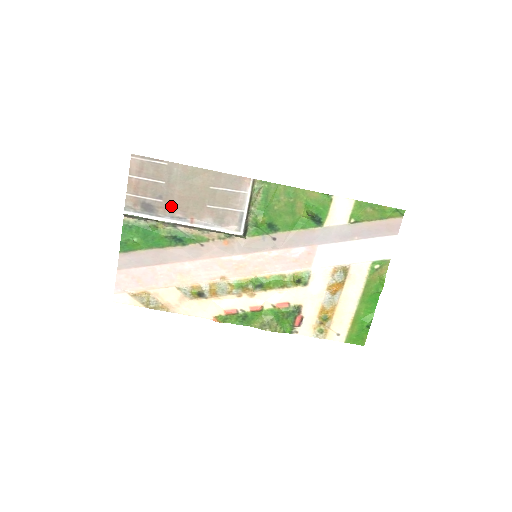
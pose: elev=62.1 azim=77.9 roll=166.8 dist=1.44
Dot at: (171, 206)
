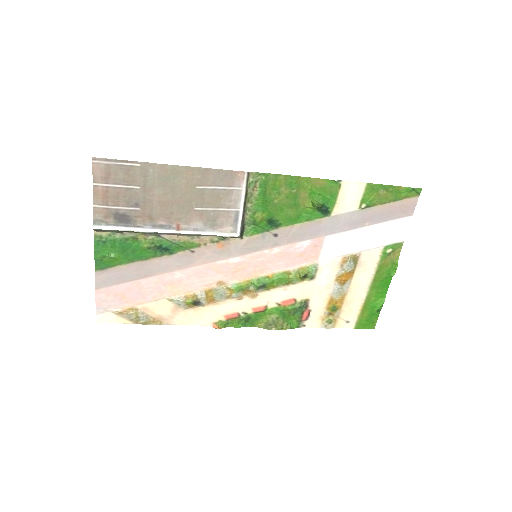
Dot at: (151, 214)
